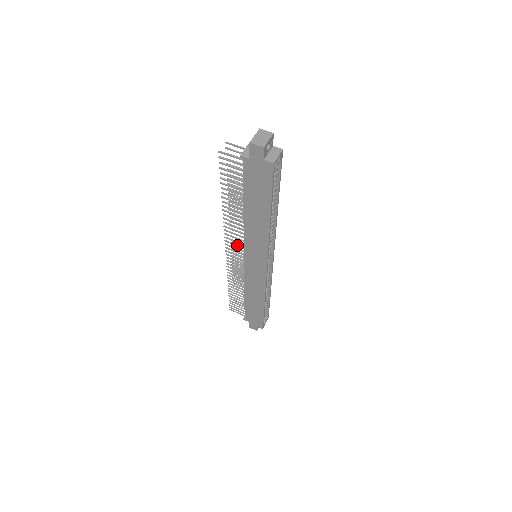
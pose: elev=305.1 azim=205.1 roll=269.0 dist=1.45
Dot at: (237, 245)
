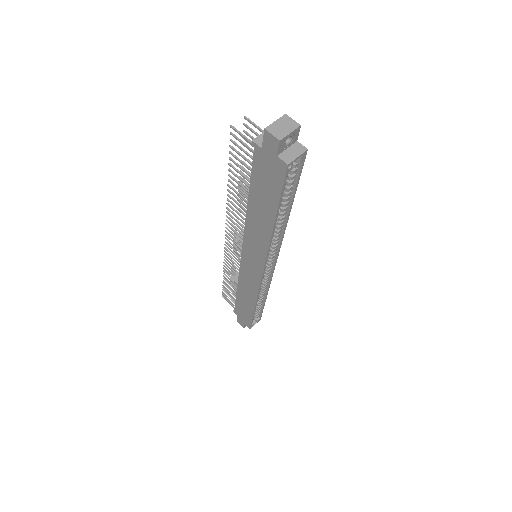
Dot at: (237, 237)
